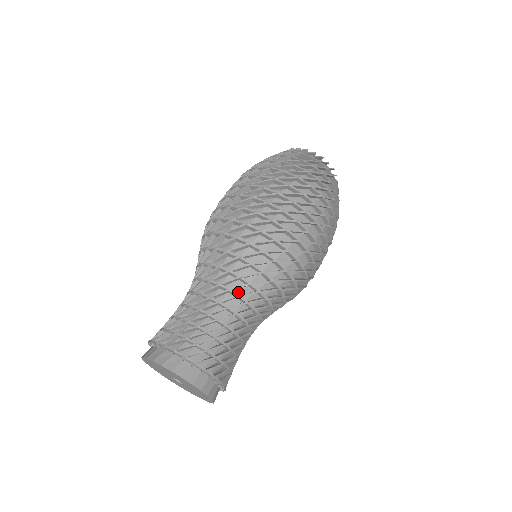
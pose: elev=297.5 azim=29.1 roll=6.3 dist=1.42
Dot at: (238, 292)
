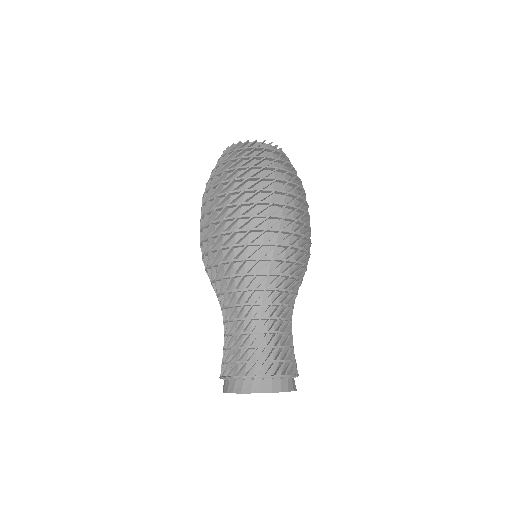
Dot at: (287, 302)
